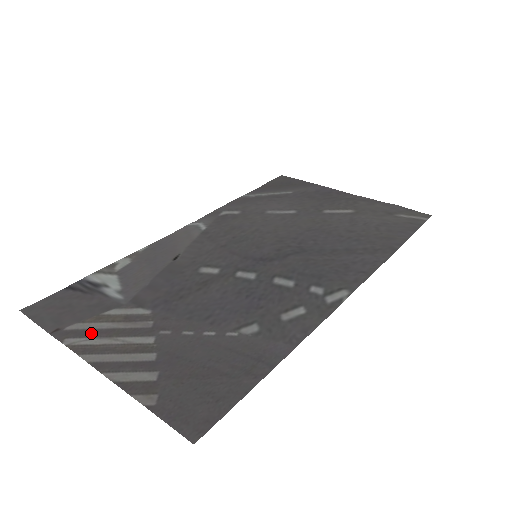
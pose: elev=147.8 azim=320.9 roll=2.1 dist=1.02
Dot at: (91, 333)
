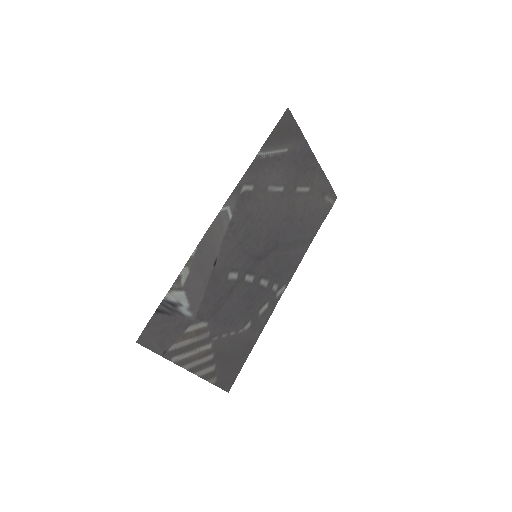
Dot at: (183, 350)
